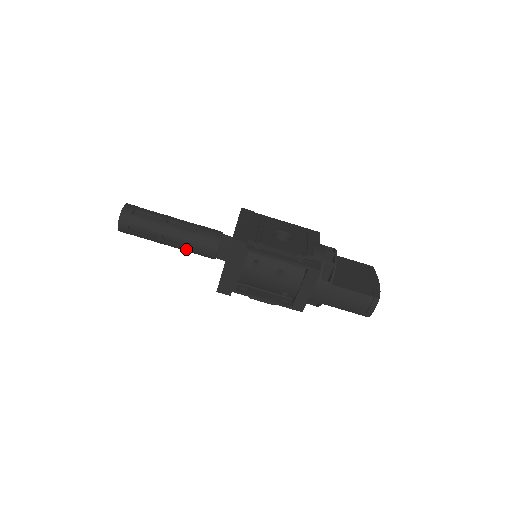
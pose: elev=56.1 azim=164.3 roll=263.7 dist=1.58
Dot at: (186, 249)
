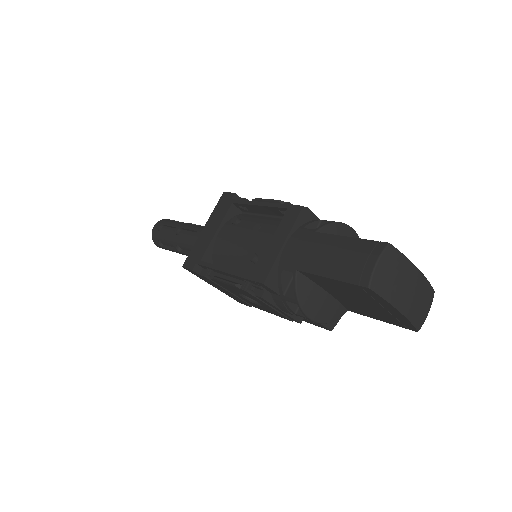
Dot at: (190, 242)
